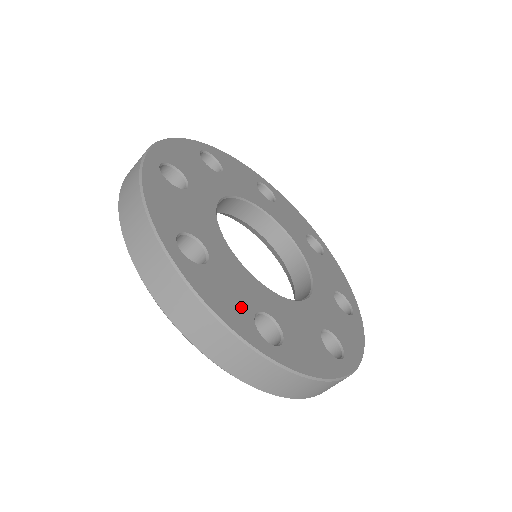
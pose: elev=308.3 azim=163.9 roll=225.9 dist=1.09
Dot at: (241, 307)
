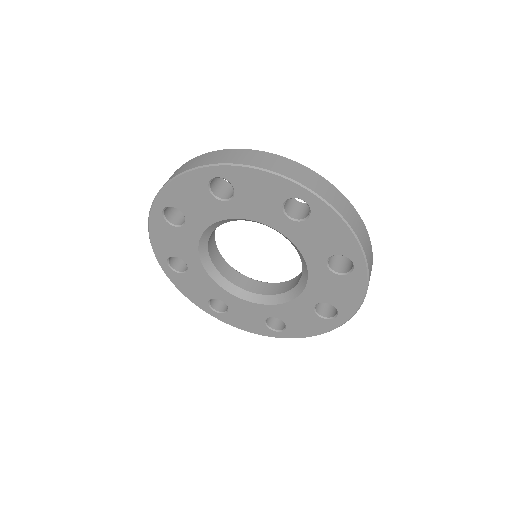
Dot at: occluded
